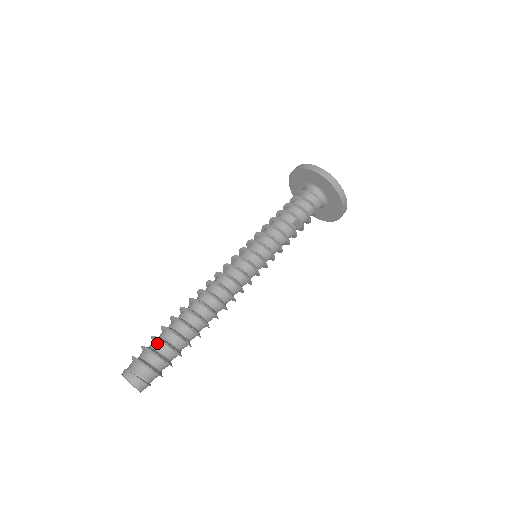
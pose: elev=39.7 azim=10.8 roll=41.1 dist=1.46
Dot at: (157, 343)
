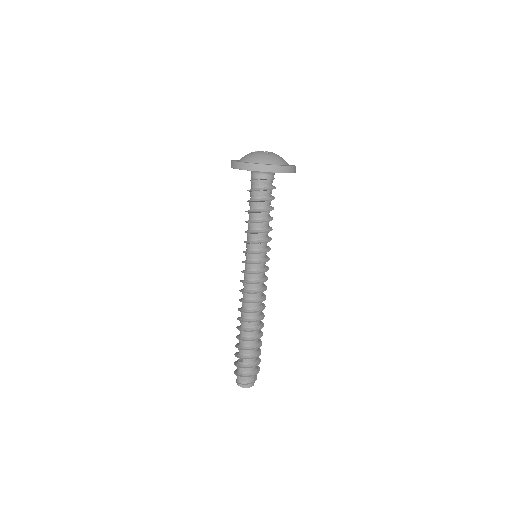
Dot at: (249, 361)
